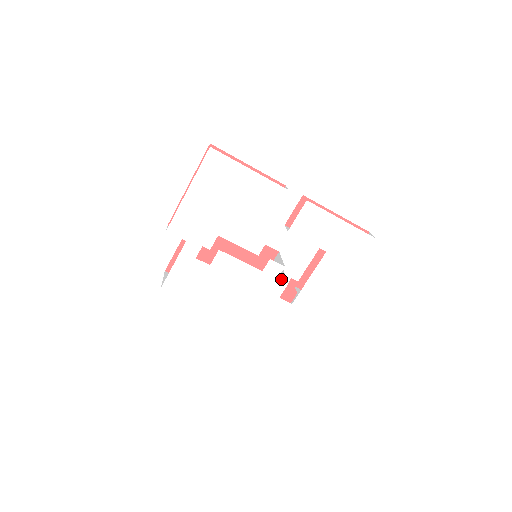
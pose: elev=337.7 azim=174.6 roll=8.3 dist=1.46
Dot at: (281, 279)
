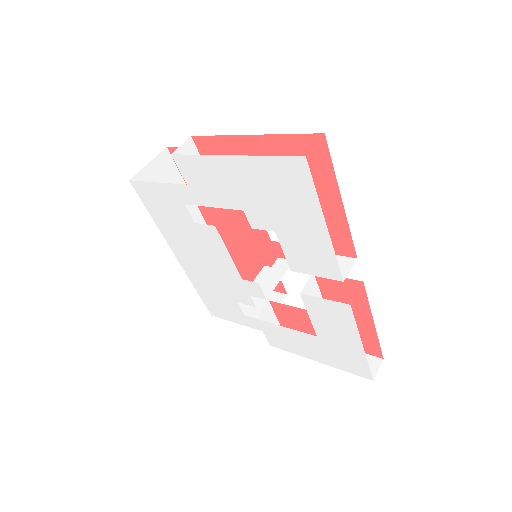
Dot at: occluded
